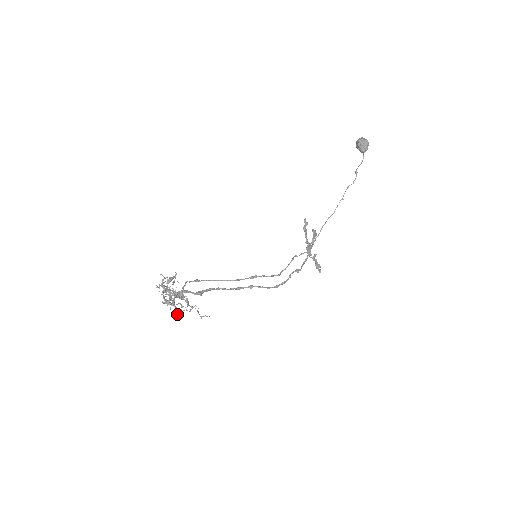
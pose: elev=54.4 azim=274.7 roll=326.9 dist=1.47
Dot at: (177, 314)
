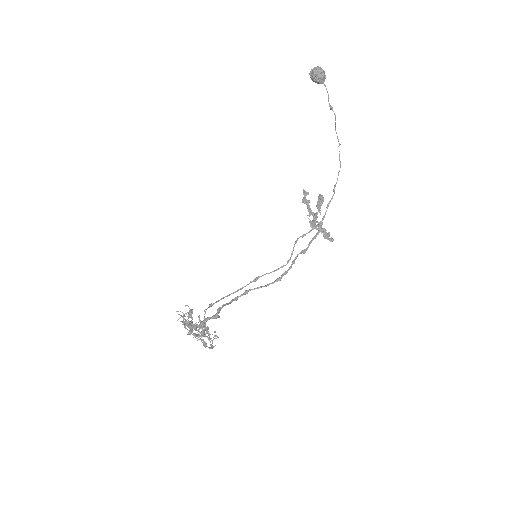
Dot at: occluded
